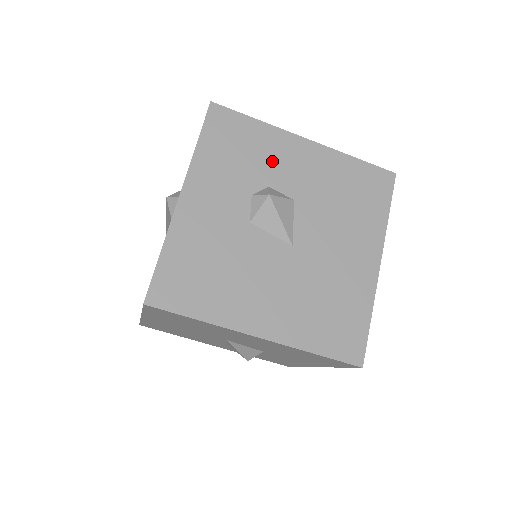
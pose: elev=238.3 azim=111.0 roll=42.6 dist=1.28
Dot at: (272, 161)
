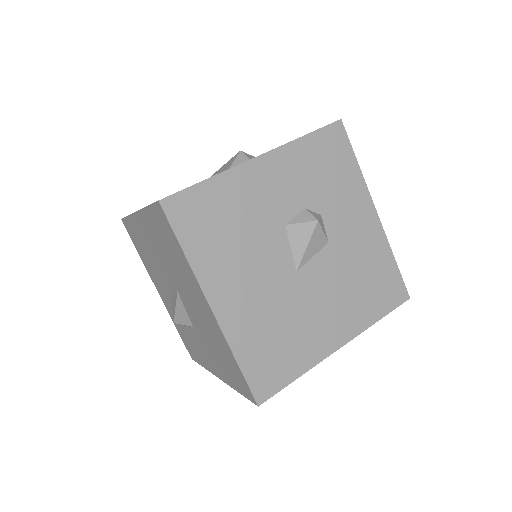
Dot at: (340, 201)
